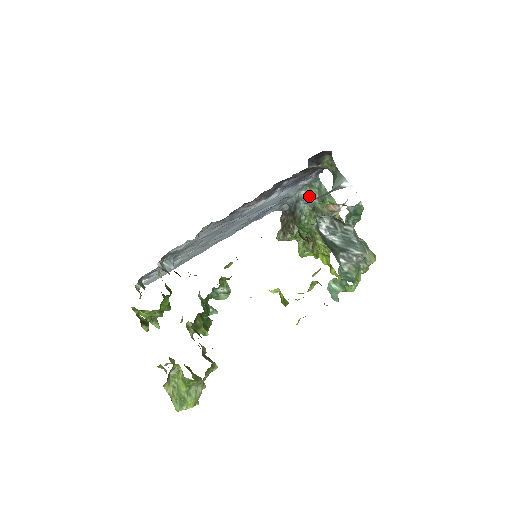
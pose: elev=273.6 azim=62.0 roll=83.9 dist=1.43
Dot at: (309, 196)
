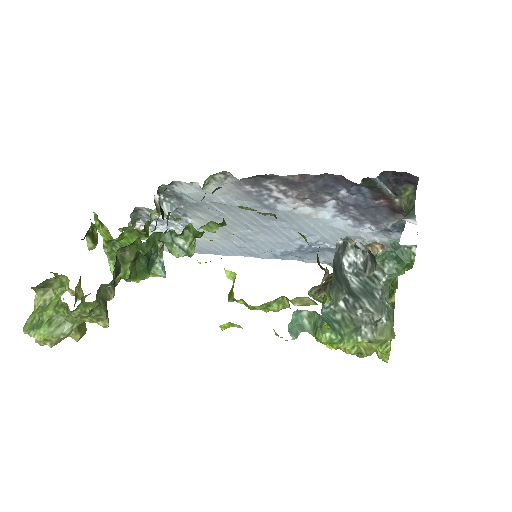
Dot at: occluded
